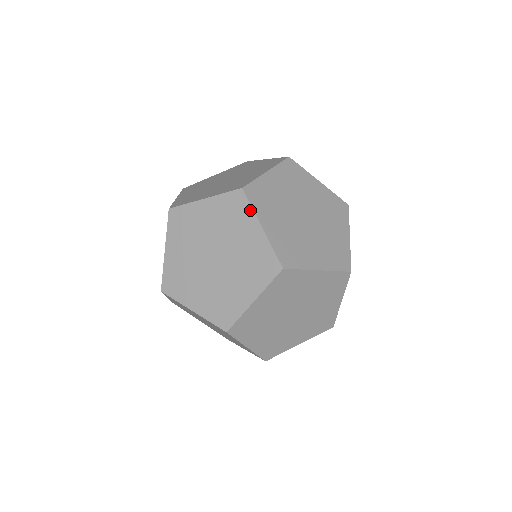
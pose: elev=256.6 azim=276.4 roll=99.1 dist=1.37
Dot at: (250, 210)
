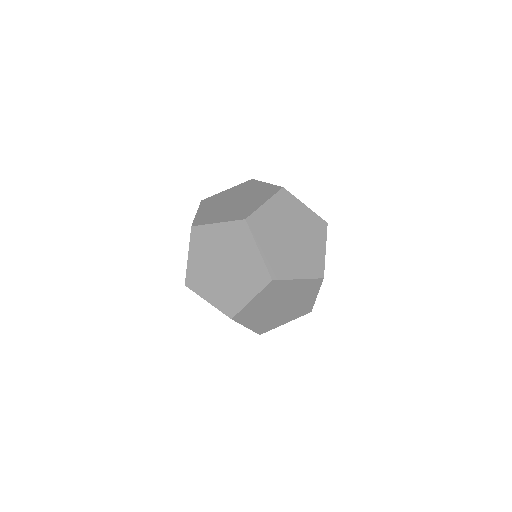
Dot at: (258, 182)
